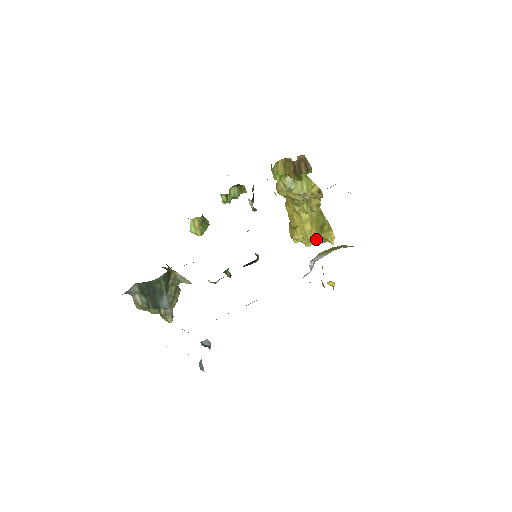
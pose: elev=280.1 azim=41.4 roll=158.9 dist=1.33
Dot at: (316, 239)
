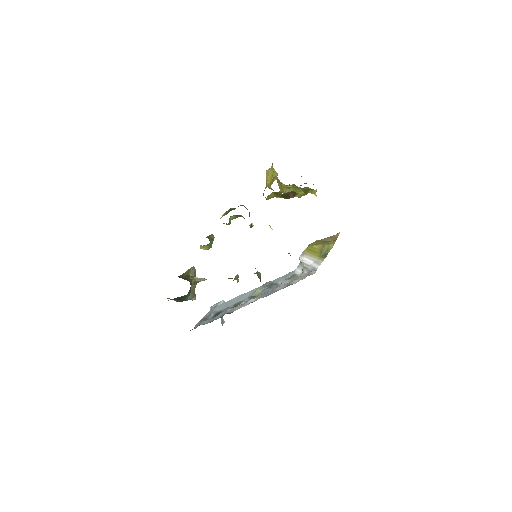
Dot at: (301, 196)
